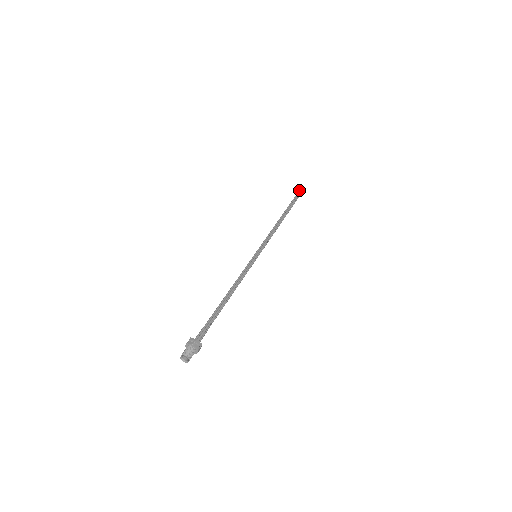
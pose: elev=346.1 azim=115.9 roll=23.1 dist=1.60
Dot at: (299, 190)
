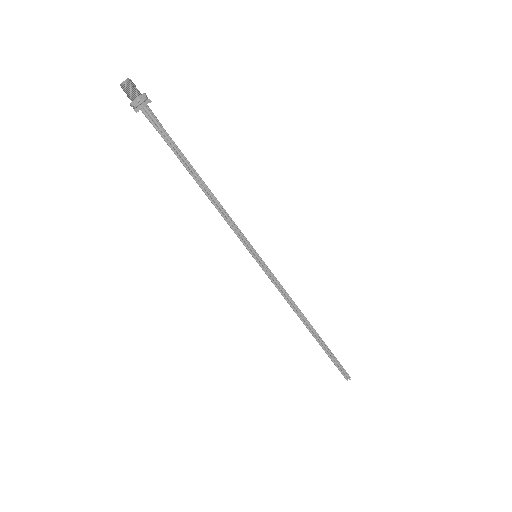
Dot at: (345, 375)
